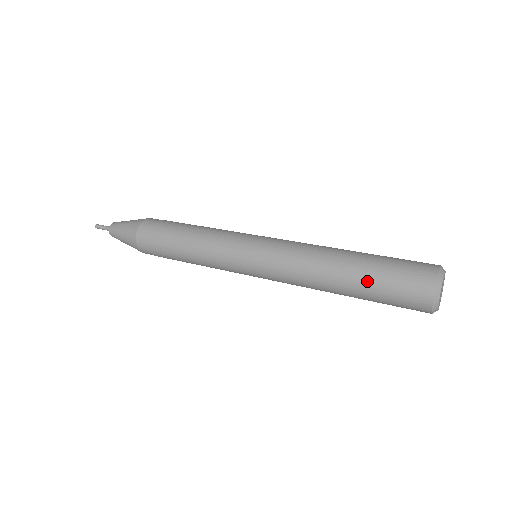
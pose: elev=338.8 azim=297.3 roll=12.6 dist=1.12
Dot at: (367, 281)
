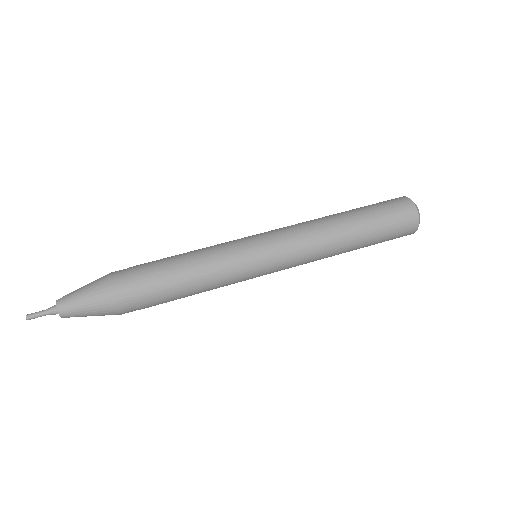
Dot at: (371, 228)
